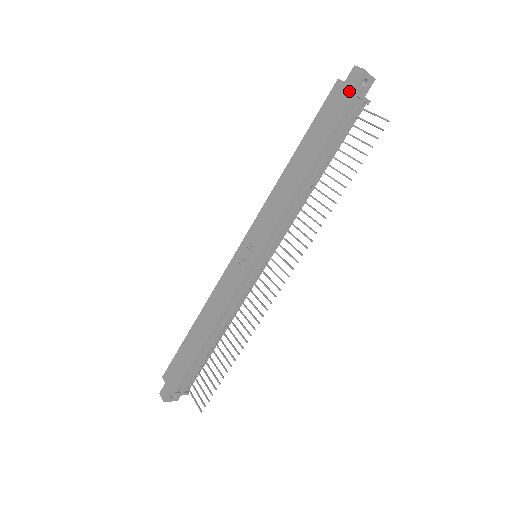
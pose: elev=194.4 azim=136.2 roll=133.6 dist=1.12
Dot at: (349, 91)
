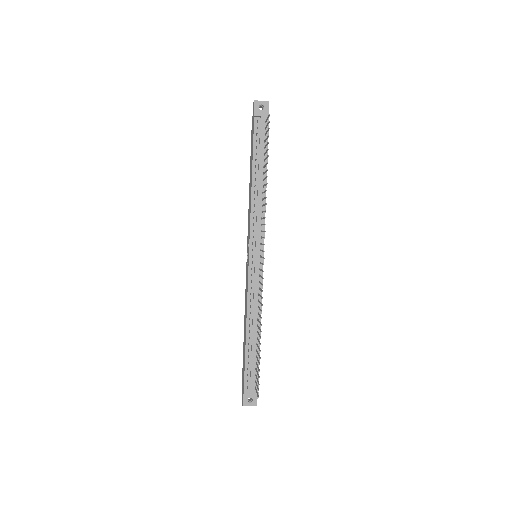
Dot at: (253, 118)
